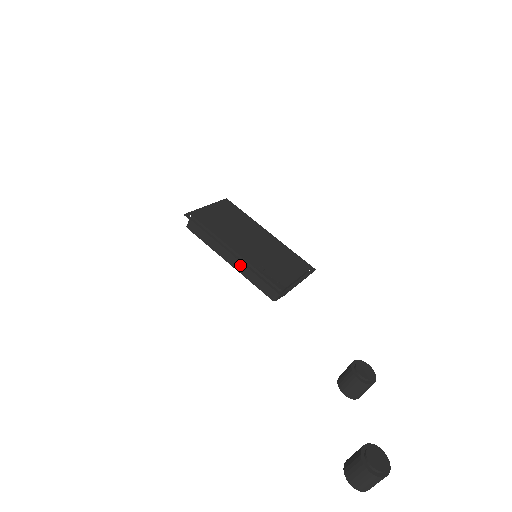
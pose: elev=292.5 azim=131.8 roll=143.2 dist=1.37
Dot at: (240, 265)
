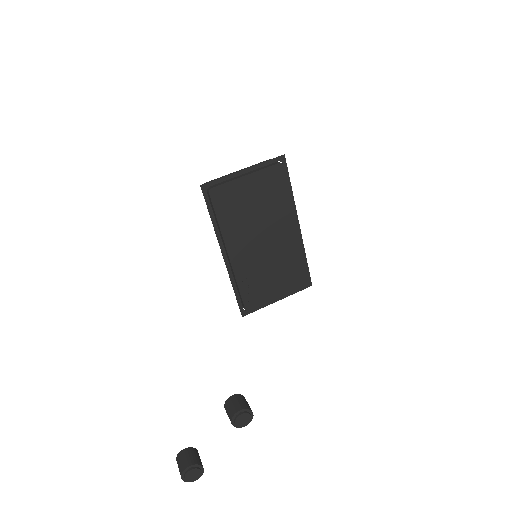
Dot at: occluded
